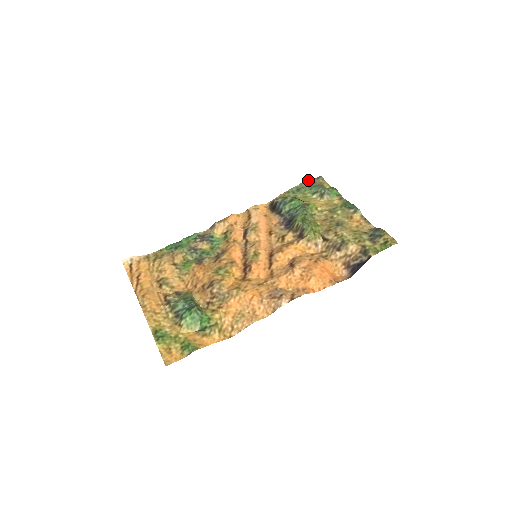
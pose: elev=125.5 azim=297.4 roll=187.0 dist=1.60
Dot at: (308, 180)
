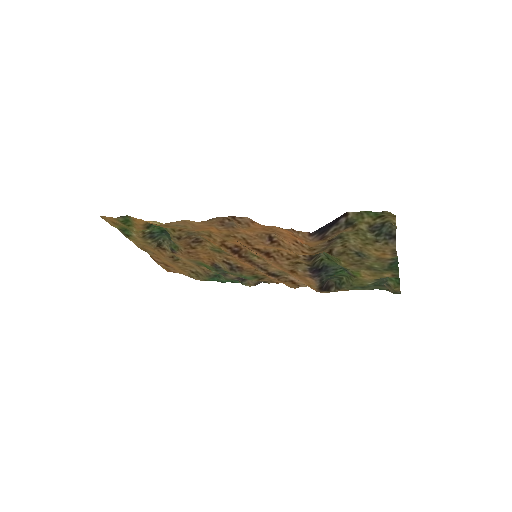
Dot at: (381, 289)
